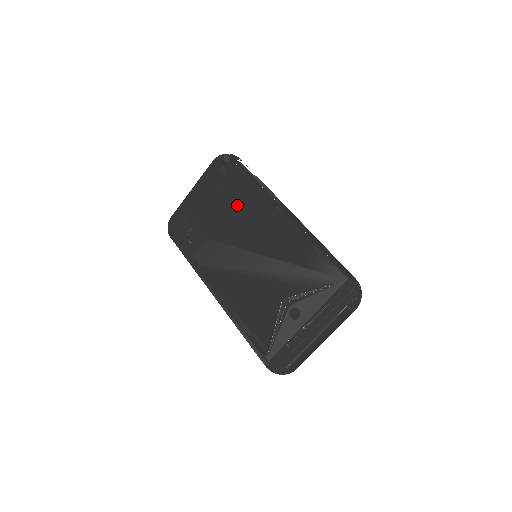
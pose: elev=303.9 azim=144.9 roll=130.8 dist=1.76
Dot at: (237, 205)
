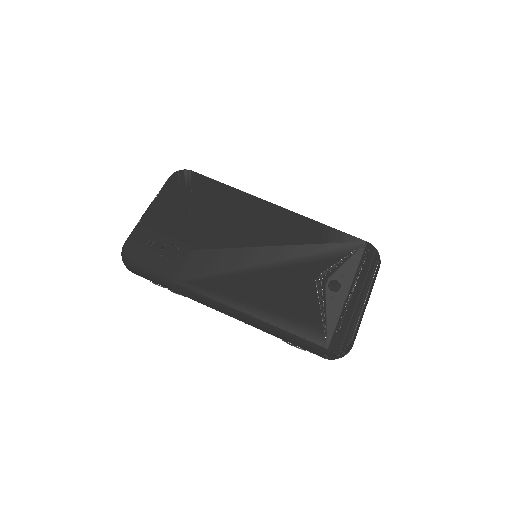
Dot at: (221, 209)
